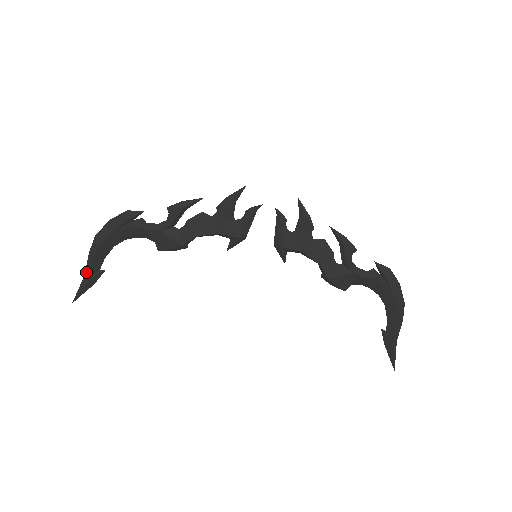
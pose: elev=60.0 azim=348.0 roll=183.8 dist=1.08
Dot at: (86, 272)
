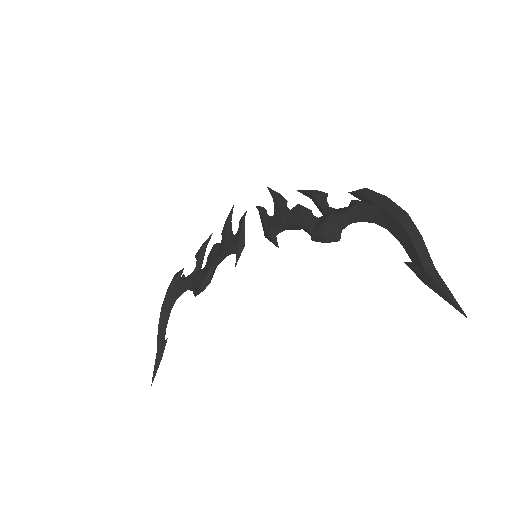
Dot at: (157, 347)
